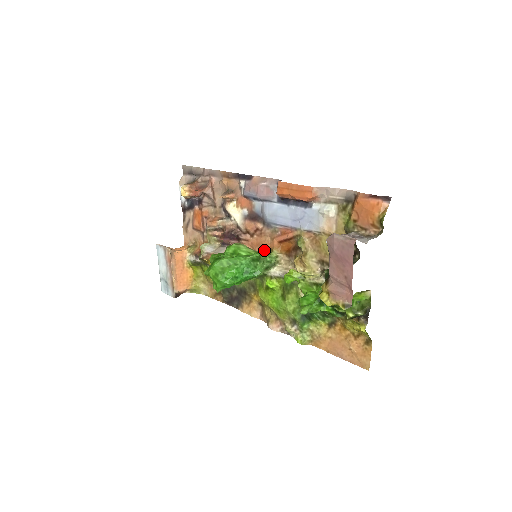
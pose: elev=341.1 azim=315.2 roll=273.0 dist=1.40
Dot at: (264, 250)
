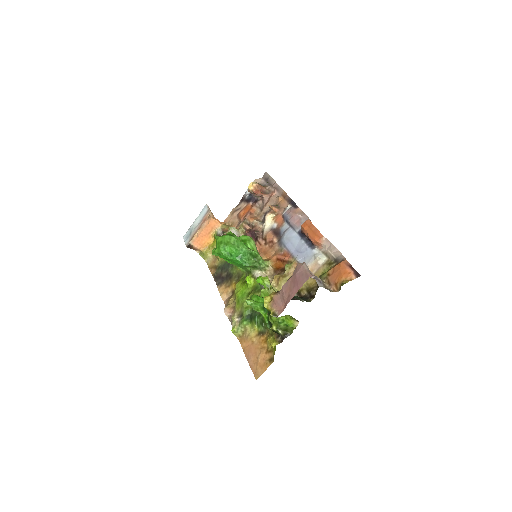
Dot at: (264, 257)
